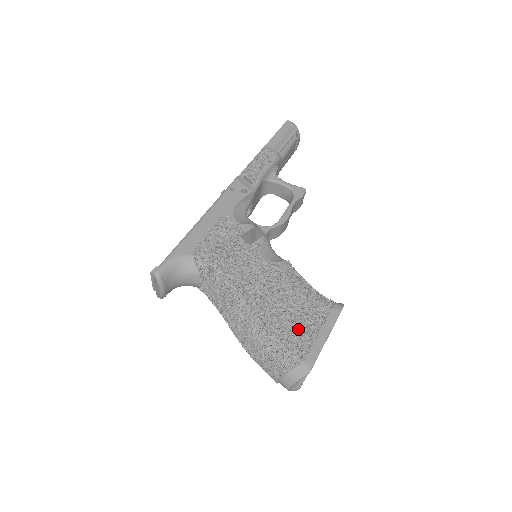
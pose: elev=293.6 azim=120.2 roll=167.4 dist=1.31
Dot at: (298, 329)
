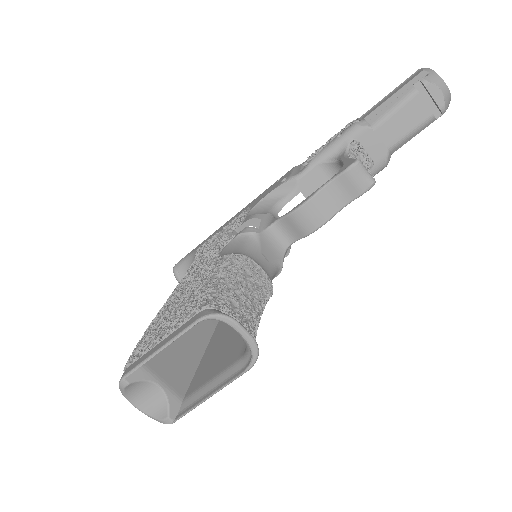
Dot at: (159, 331)
